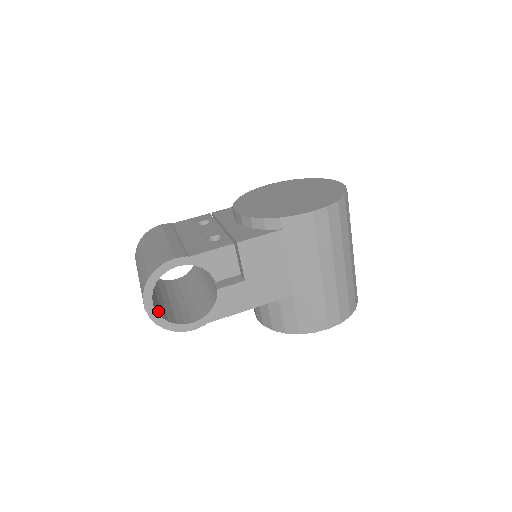
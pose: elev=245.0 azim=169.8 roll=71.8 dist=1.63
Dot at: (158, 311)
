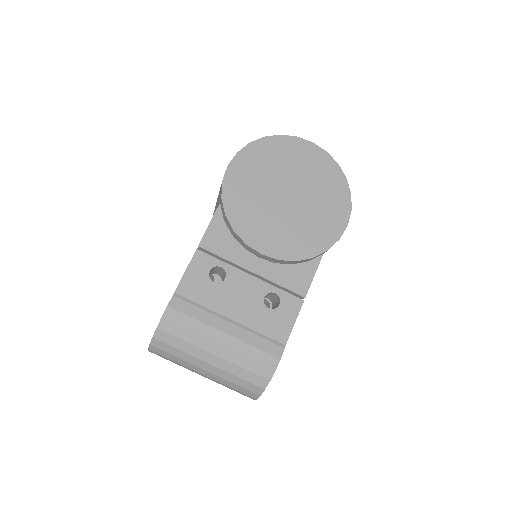
Dot at: occluded
